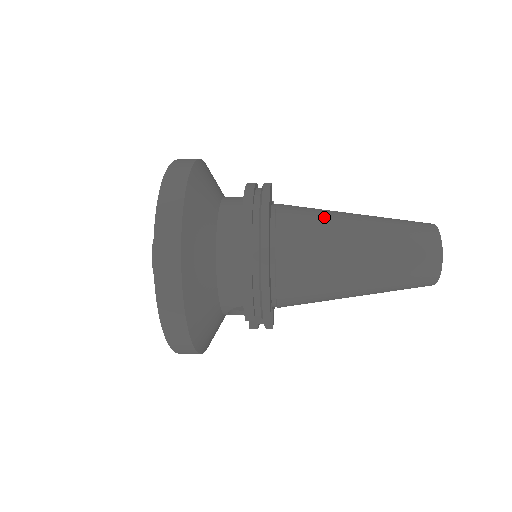
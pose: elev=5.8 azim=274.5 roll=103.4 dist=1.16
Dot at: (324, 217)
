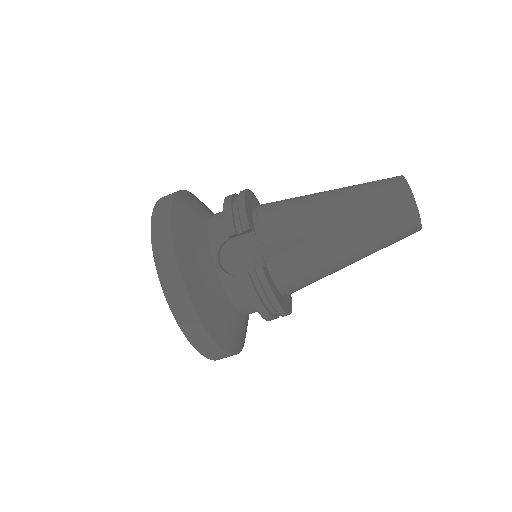
Dot at: occluded
